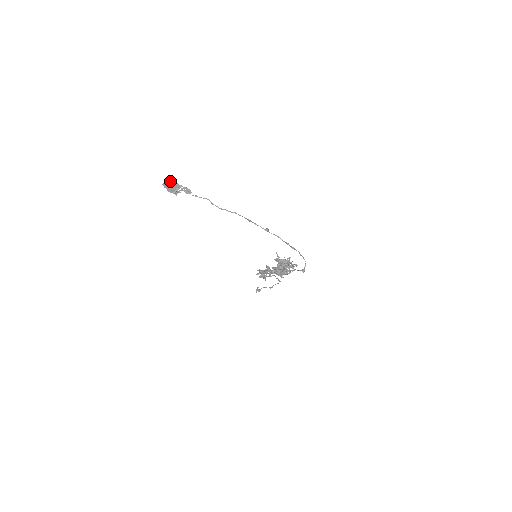
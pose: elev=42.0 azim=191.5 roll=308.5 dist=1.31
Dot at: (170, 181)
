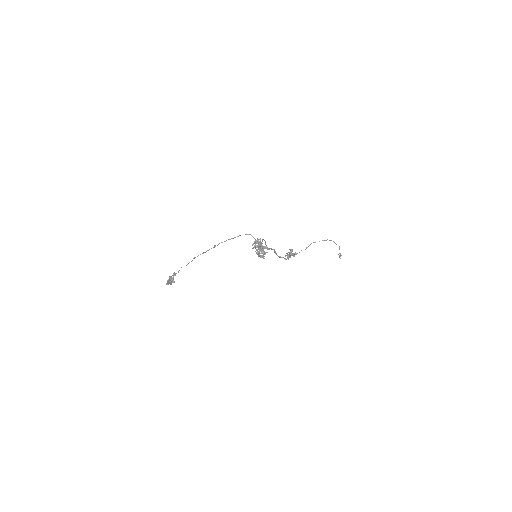
Dot at: occluded
